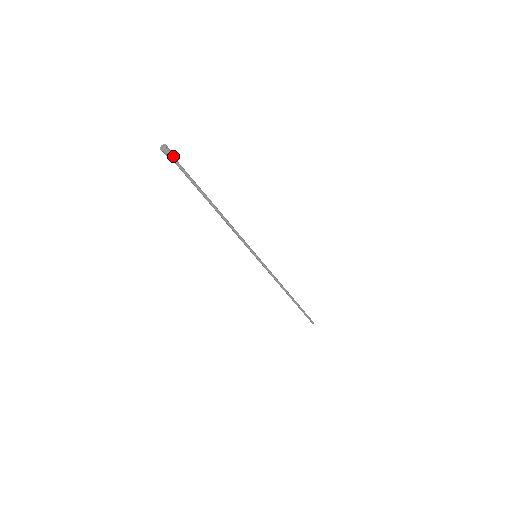
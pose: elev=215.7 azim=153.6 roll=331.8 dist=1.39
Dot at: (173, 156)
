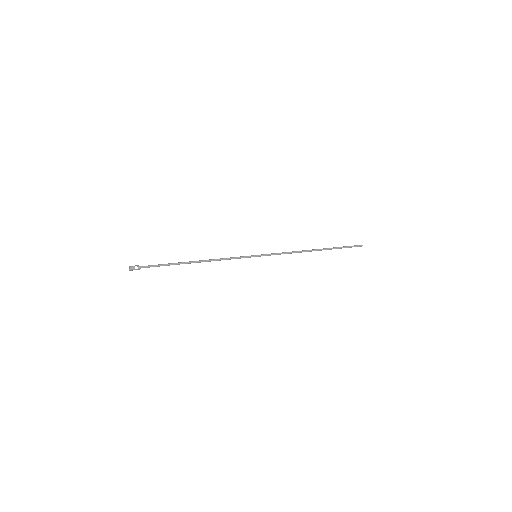
Dot at: (138, 269)
